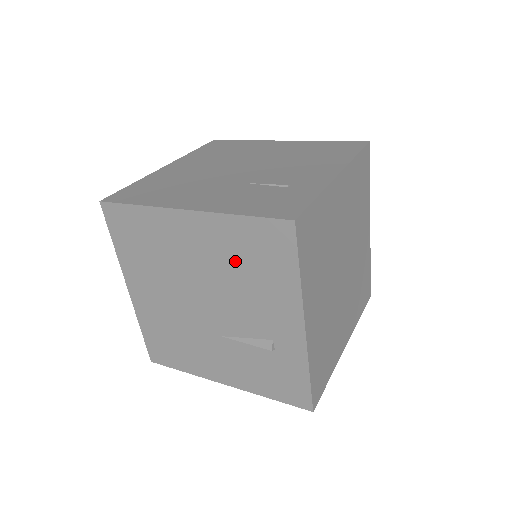
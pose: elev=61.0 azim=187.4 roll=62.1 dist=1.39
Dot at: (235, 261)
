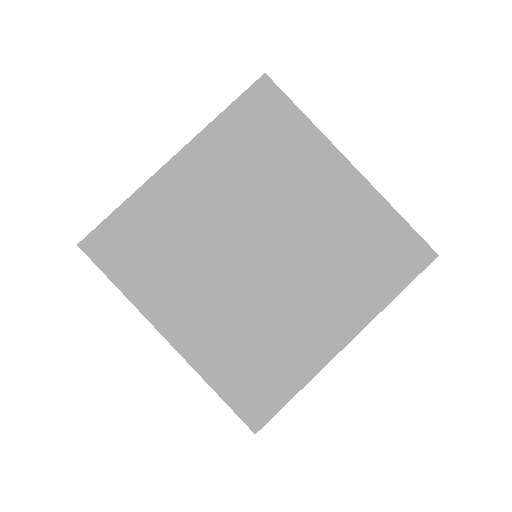
Dot at: occluded
